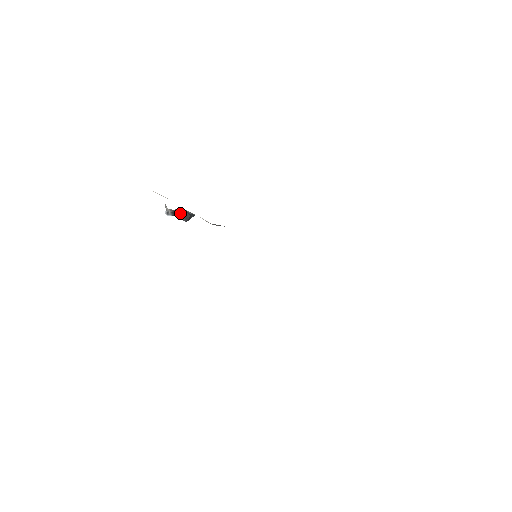
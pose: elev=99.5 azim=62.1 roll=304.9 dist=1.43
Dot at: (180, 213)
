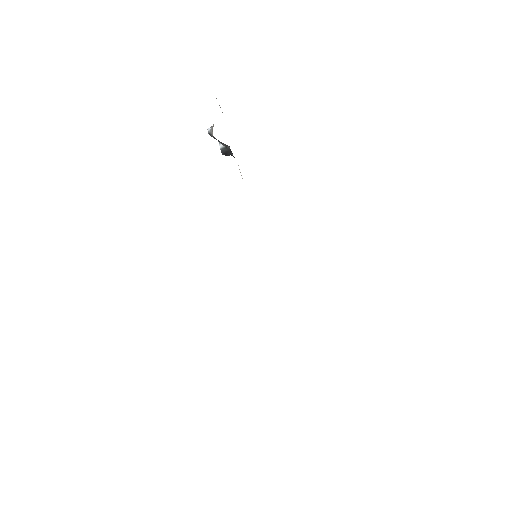
Dot at: (223, 144)
